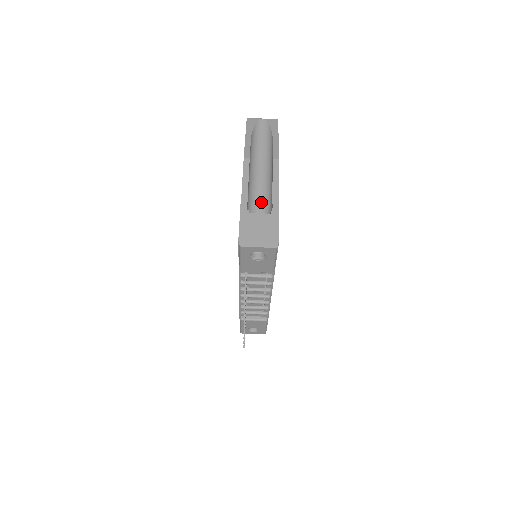
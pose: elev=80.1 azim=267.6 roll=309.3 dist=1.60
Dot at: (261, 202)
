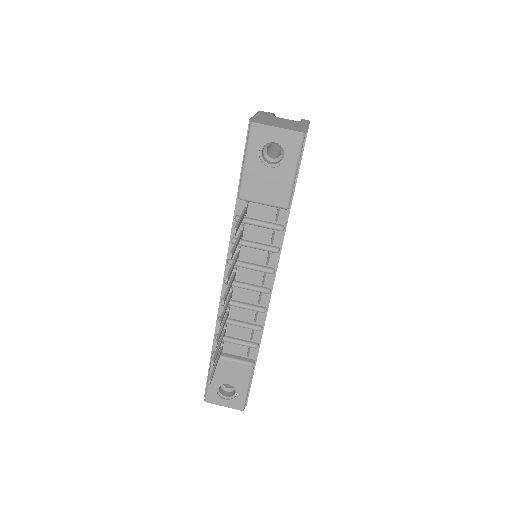
Dot at: occluded
